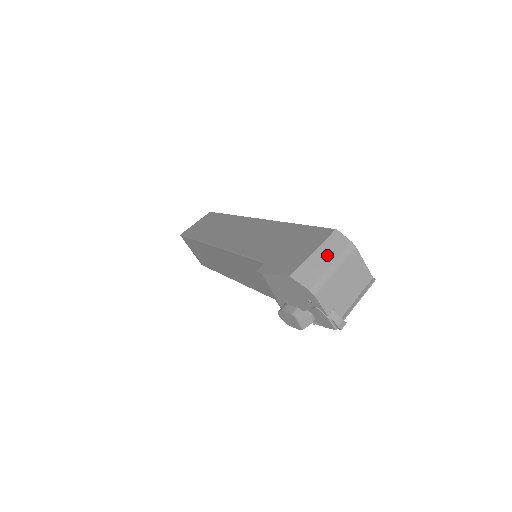
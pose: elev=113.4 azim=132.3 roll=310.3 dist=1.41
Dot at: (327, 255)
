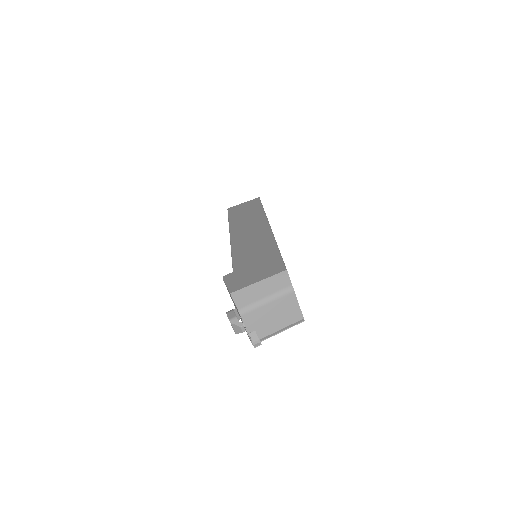
Dot at: (267, 288)
